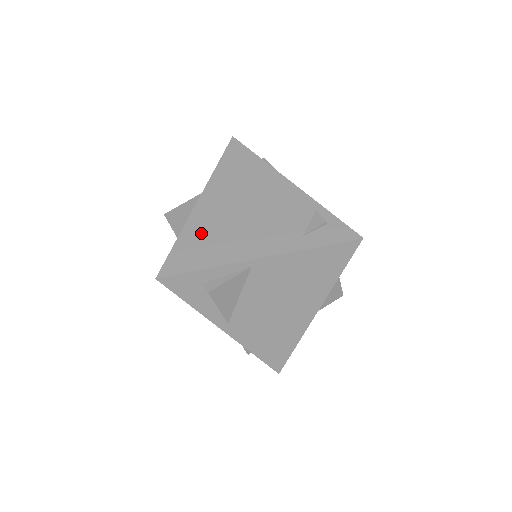
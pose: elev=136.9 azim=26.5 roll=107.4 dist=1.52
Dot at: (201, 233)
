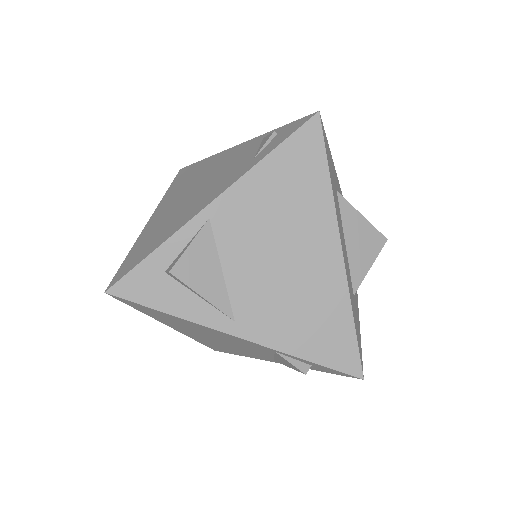
Dot at: (152, 232)
